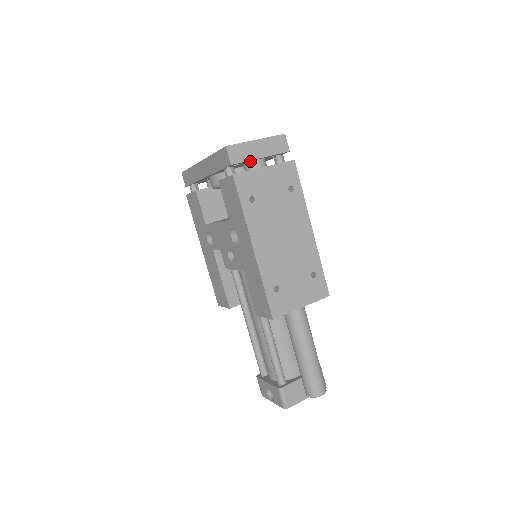
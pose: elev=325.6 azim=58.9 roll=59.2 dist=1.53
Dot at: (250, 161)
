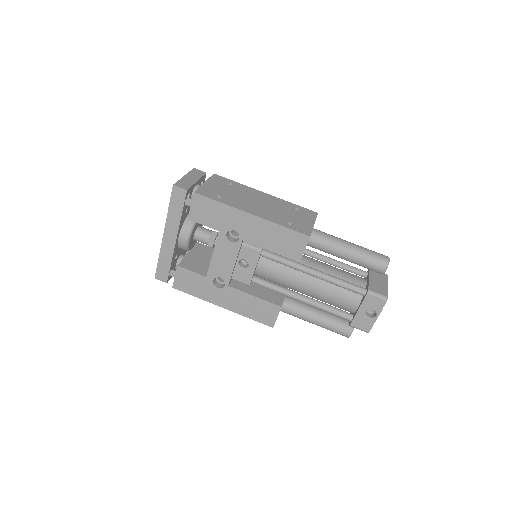
Dot at: (193, 189)
